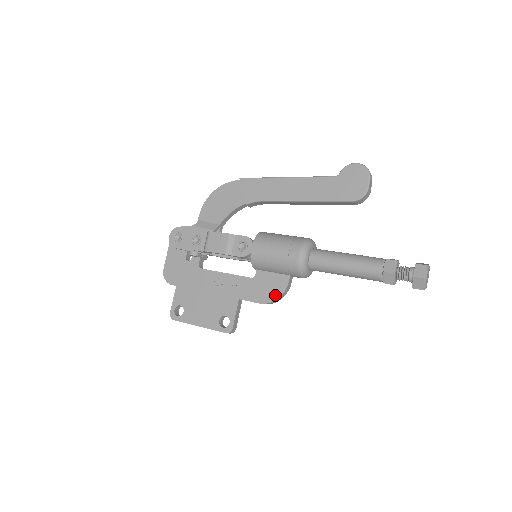
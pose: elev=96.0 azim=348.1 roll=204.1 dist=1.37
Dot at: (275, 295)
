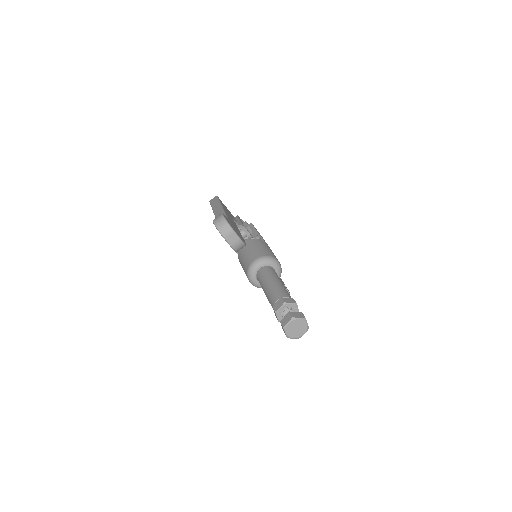
Dot at: occluded
